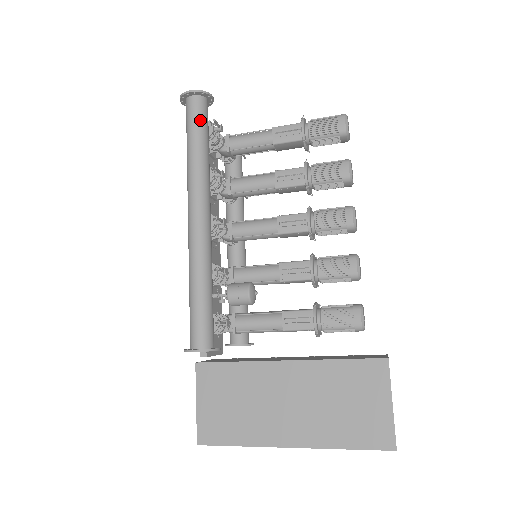
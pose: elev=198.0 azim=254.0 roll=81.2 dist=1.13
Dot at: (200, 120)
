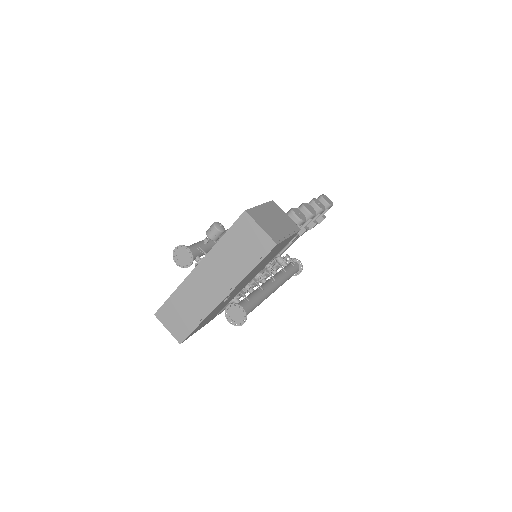
Dot at: occluded
